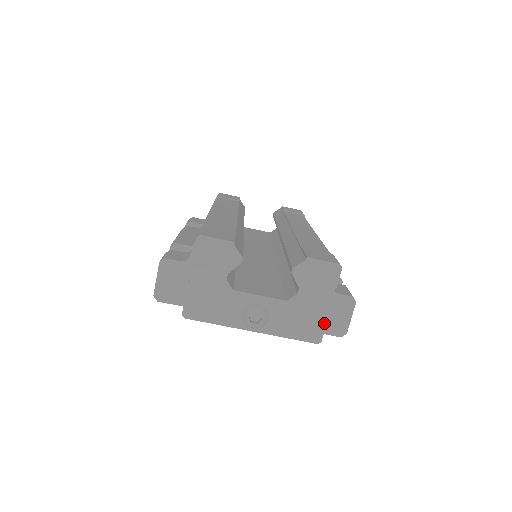
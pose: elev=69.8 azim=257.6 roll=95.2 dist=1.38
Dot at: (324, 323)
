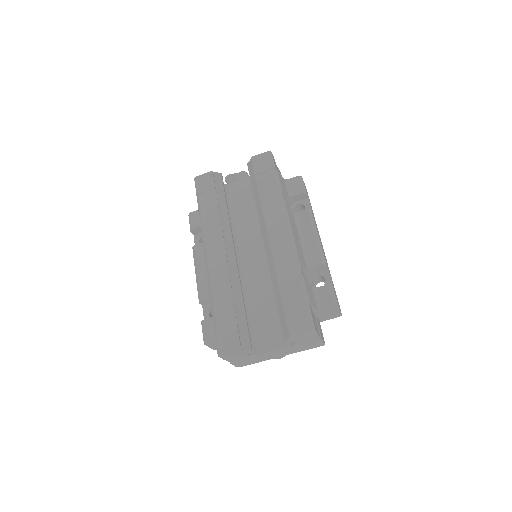
Dot at: (321, 342)
